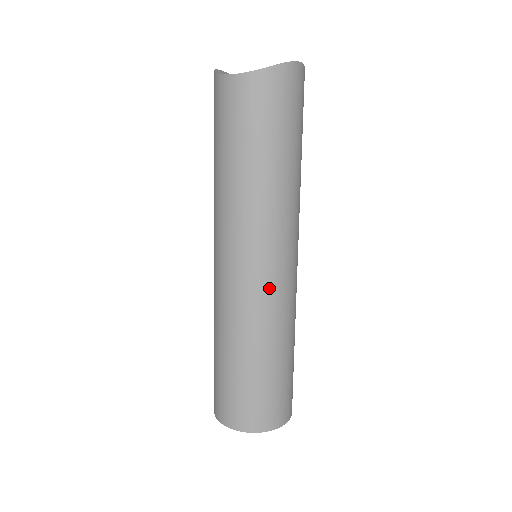
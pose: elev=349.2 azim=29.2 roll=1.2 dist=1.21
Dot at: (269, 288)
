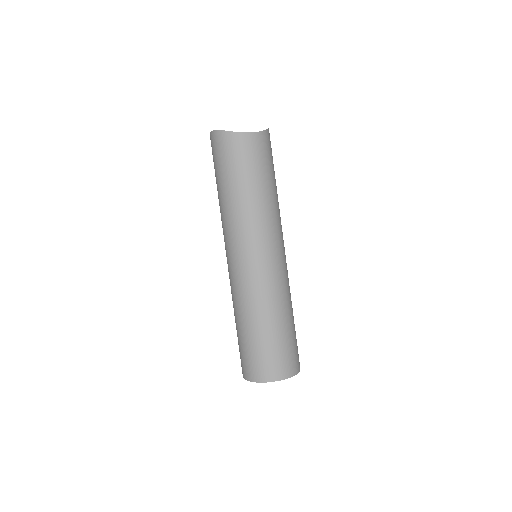
Dot at: (286, 268)
